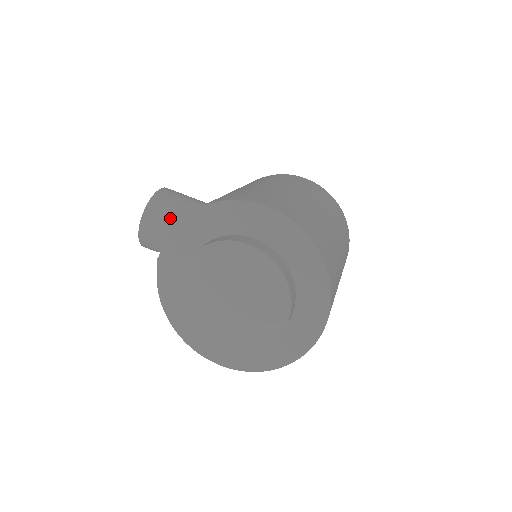
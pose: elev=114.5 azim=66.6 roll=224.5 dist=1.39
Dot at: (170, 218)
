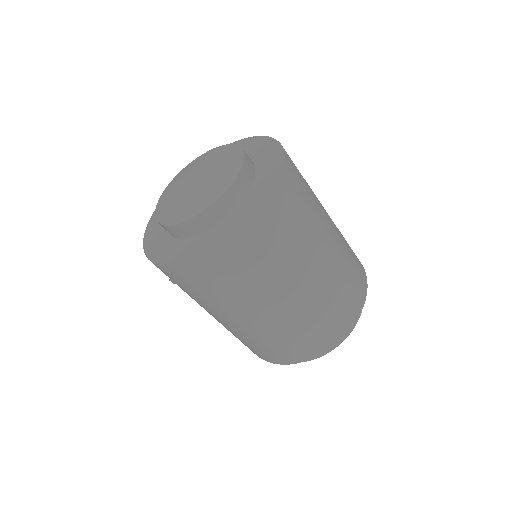
Dot at: occluded
